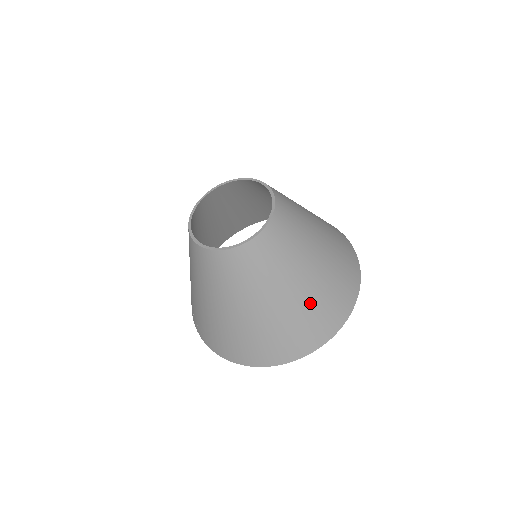
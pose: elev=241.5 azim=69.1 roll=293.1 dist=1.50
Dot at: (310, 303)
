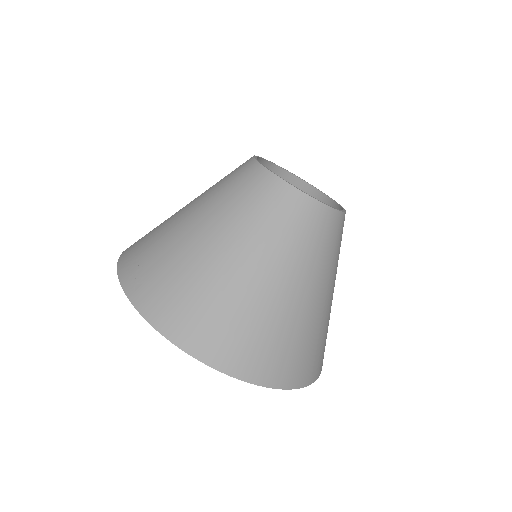
Dot at: (306, 326)
